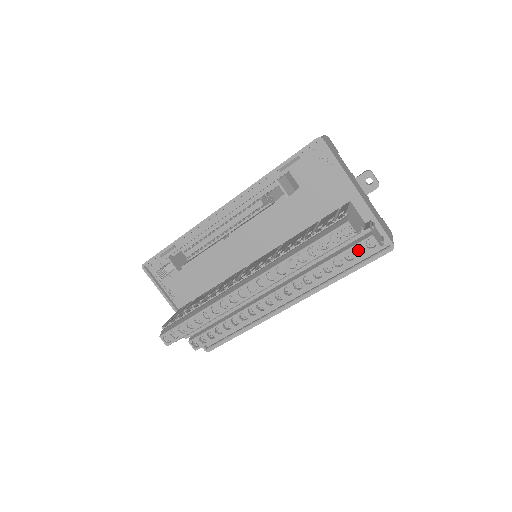
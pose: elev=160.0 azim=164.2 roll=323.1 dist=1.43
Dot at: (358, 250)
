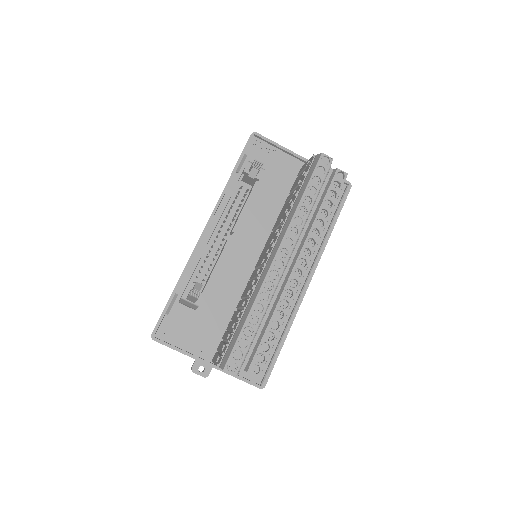
Dot at: (334, 188)
